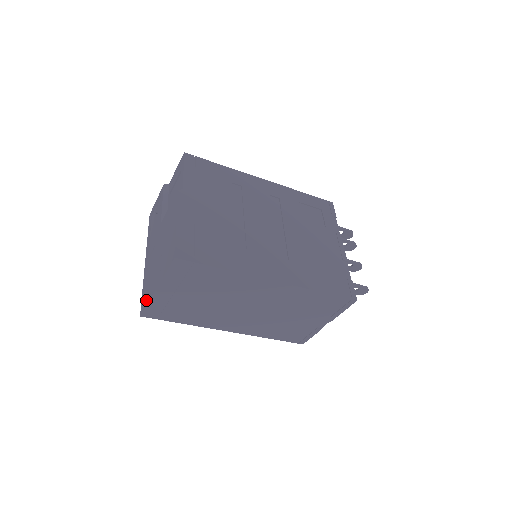
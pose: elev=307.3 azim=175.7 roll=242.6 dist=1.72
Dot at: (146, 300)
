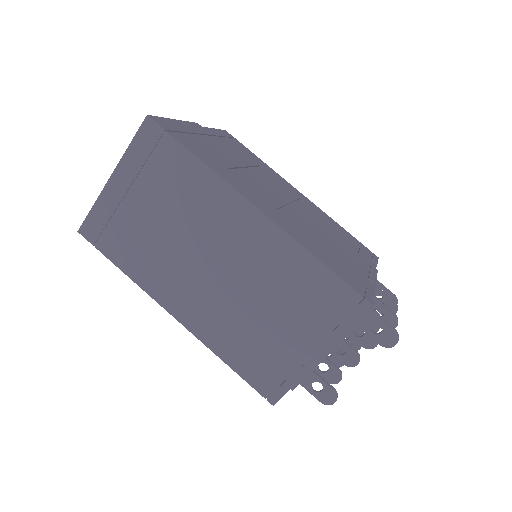
Dot at: occluded
